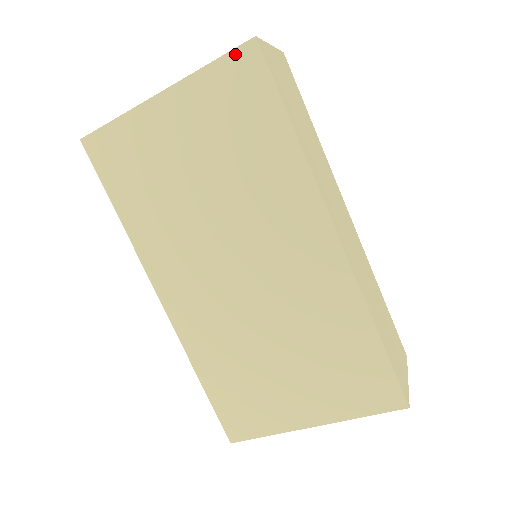
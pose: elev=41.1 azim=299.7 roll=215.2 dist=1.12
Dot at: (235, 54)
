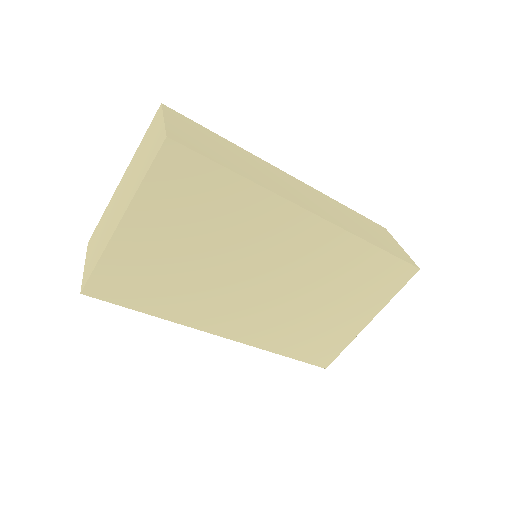
Dot at: (160, 159)
